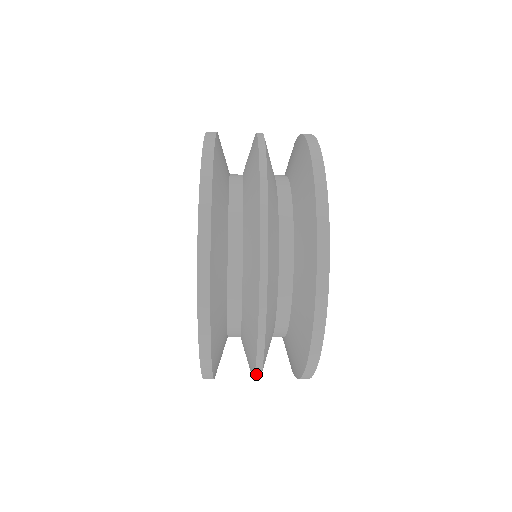
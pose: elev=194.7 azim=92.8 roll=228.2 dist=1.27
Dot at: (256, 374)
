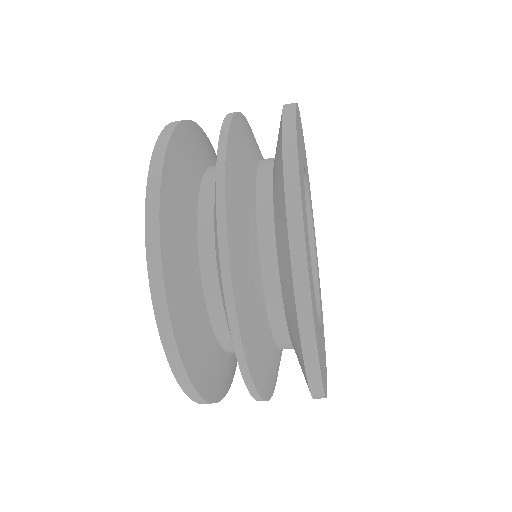
Dot at: occluded
